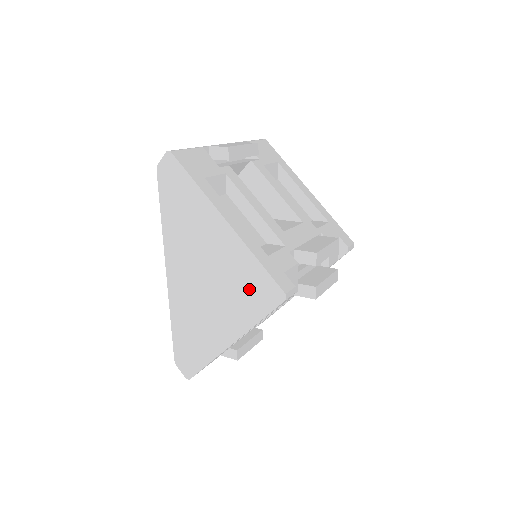
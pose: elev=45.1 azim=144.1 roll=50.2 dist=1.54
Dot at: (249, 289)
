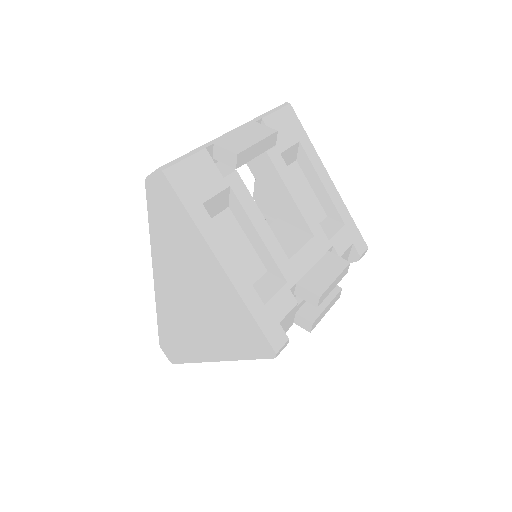
Dot at: (239, 332)
